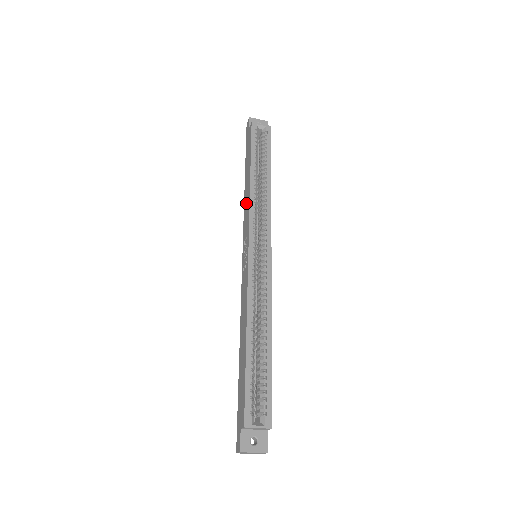
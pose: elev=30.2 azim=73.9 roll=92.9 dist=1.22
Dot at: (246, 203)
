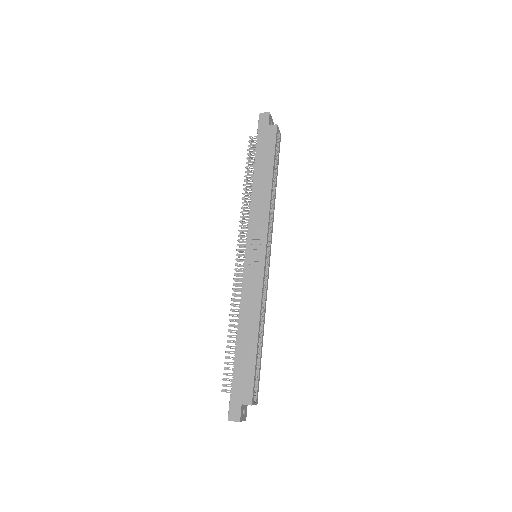
Dot at: (259, 203)
